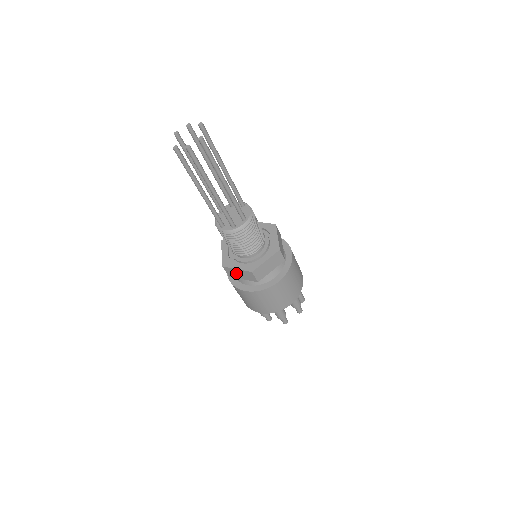
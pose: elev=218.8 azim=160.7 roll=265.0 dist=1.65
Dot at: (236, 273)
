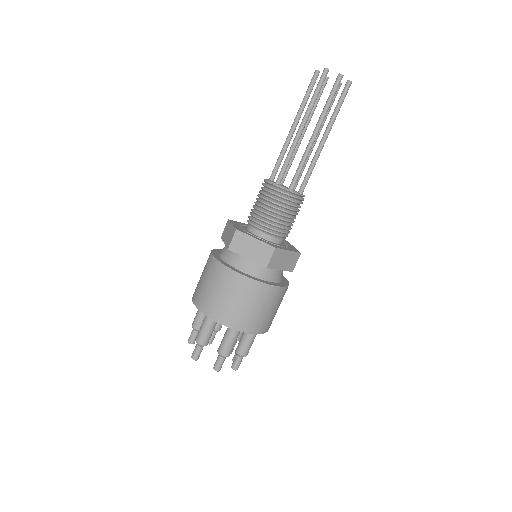
Dot at: (247, 245)
